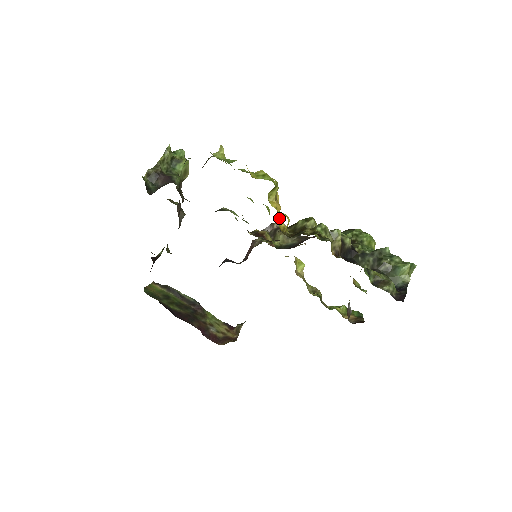
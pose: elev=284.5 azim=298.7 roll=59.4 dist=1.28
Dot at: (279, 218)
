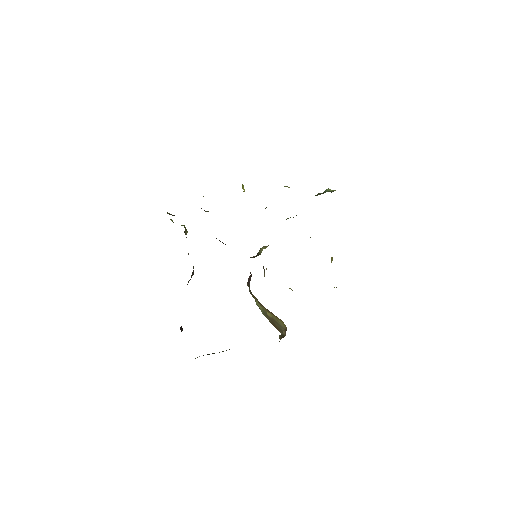
Dot at: occluded
